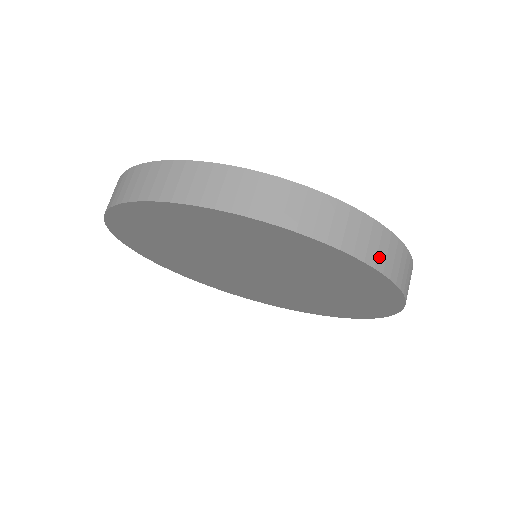
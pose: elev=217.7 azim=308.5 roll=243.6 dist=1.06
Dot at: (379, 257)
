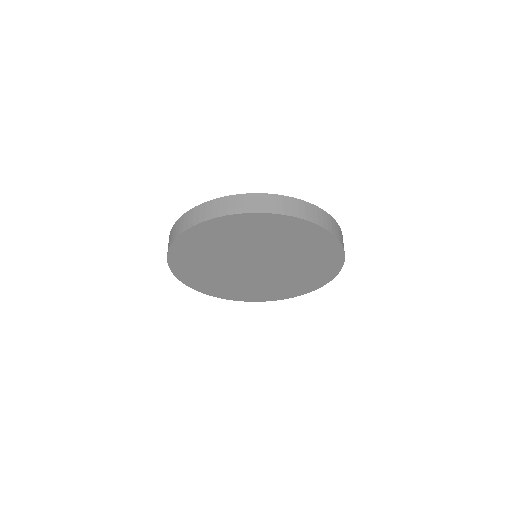
Dot at: (329, 226)
